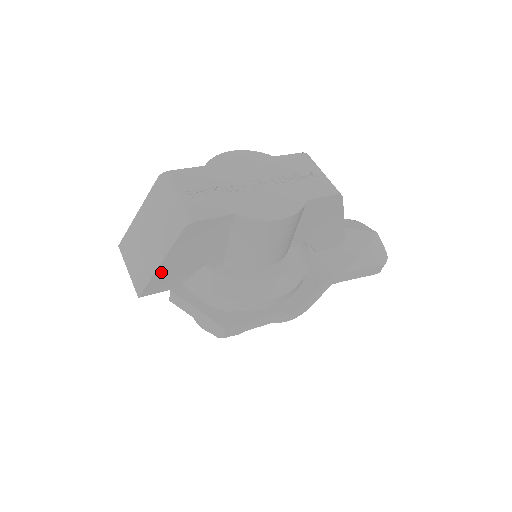
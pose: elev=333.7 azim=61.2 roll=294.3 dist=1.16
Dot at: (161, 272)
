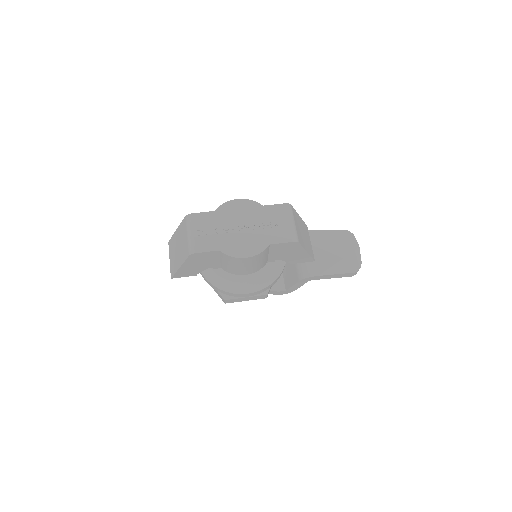
Dot at: (181, 270)
